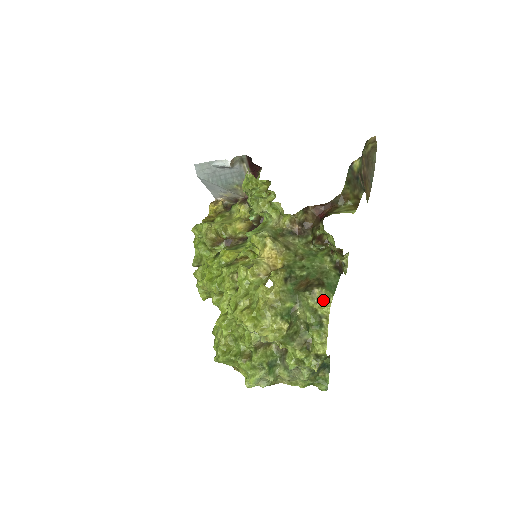
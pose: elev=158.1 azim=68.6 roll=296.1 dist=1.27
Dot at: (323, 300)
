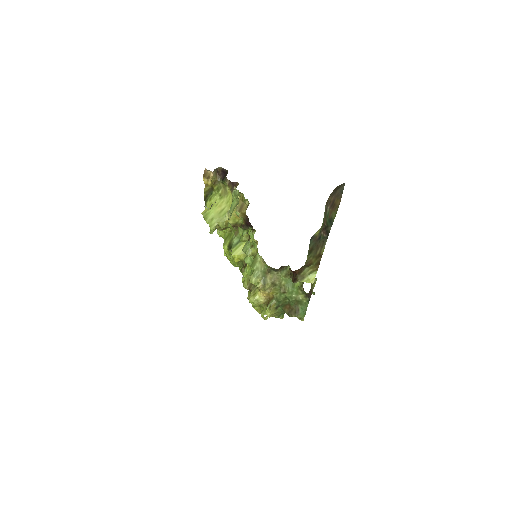
Dot at: (299, 319)
